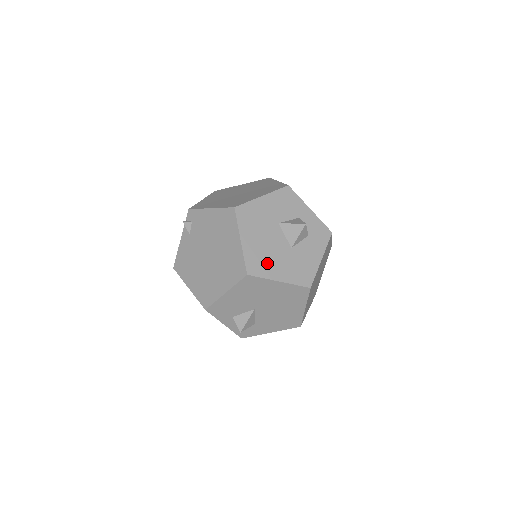
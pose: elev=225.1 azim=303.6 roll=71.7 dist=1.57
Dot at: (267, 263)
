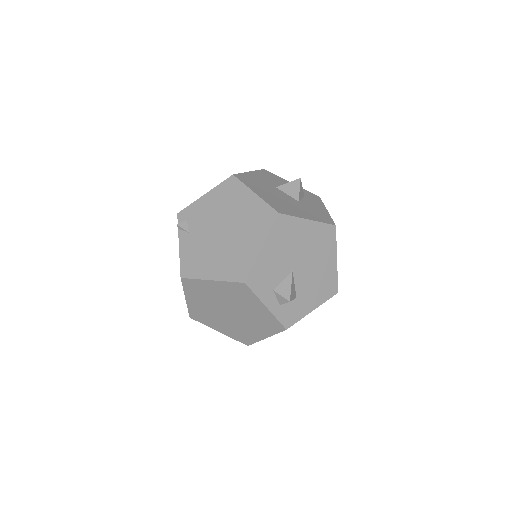
Dot at: (288, 208)
